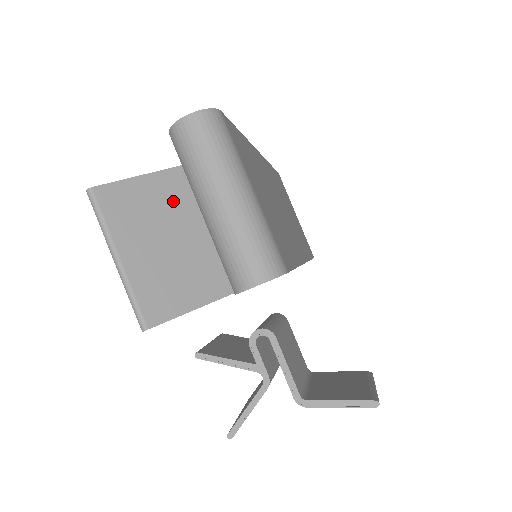
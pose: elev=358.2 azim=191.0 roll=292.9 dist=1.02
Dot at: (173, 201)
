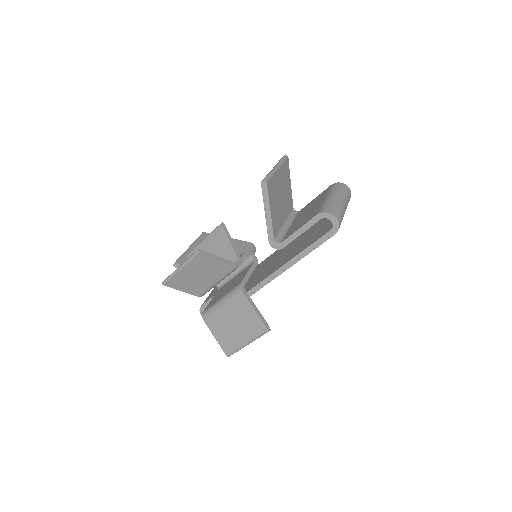
Dot at: (287, 197)
